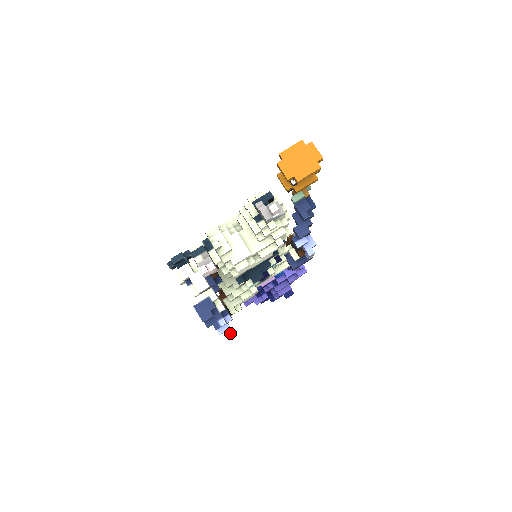
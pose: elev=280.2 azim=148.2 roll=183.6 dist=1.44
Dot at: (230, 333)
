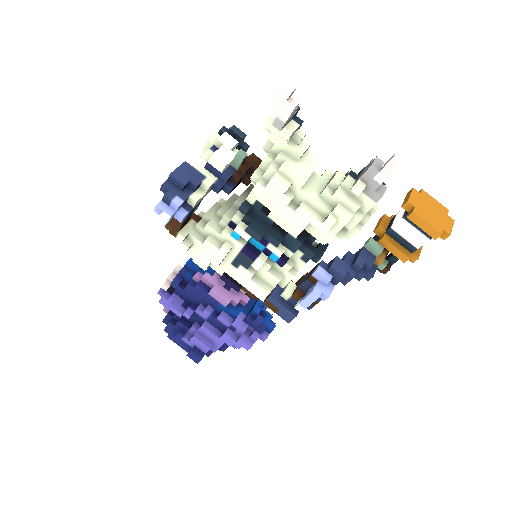
Dot at: (165, 217)
